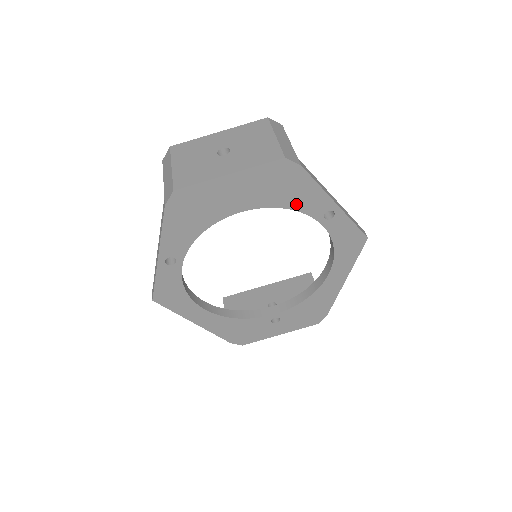
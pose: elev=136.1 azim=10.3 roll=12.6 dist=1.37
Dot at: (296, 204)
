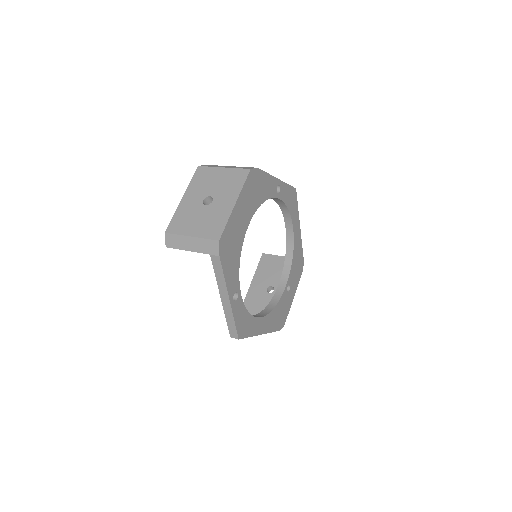
Dot at: (265, 195)
